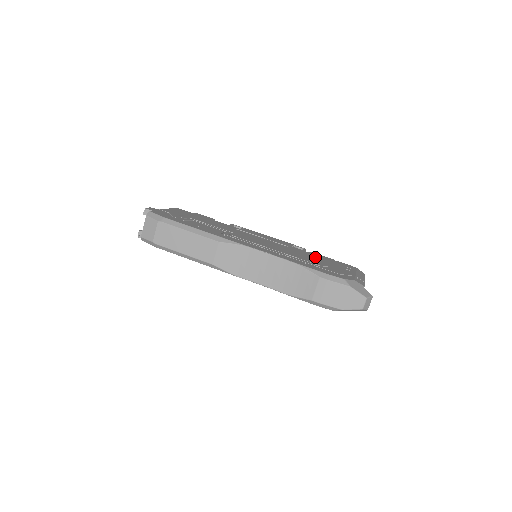
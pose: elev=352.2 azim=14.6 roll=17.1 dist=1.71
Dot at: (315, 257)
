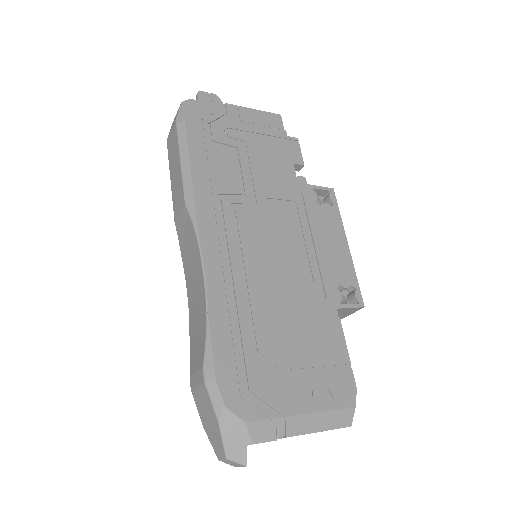
Dot at: (309, 333)
